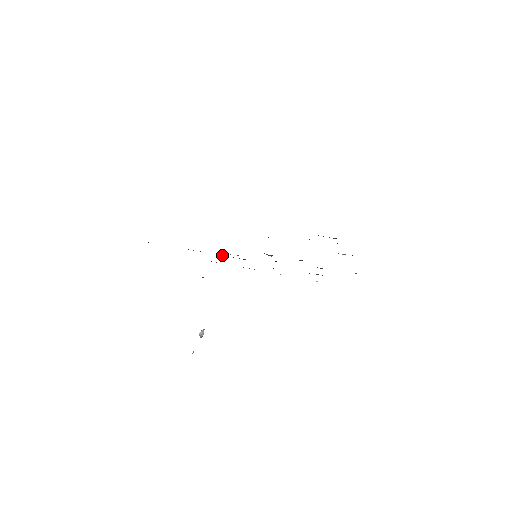
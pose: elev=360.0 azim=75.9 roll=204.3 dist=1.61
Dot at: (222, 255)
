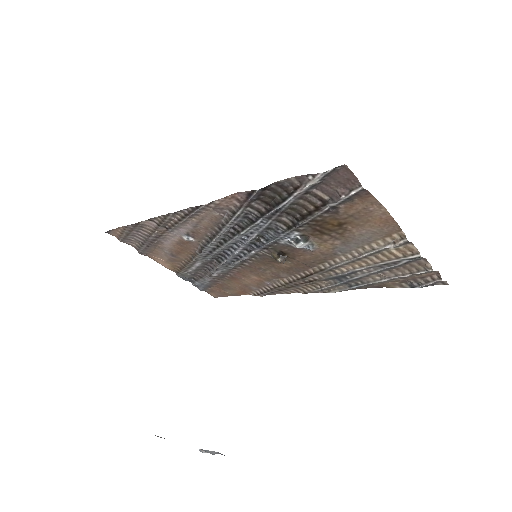
Dot at: (224, 261)
